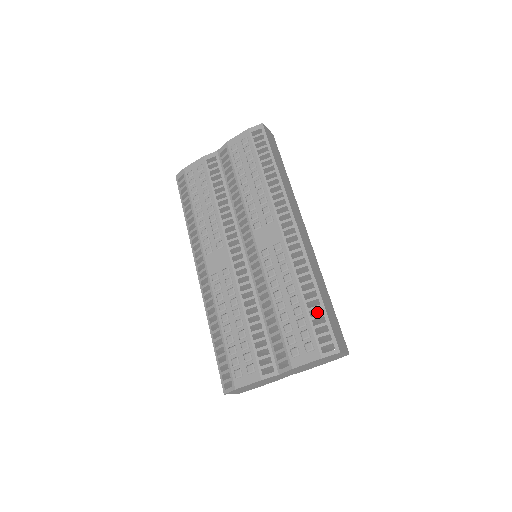
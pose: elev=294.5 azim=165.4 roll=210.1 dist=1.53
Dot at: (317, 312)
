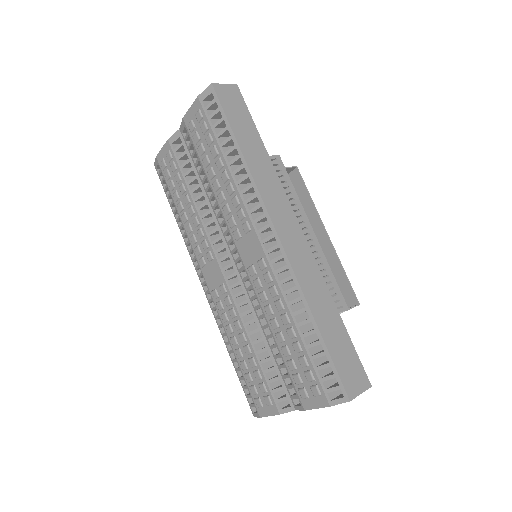
Dot at: occluded
